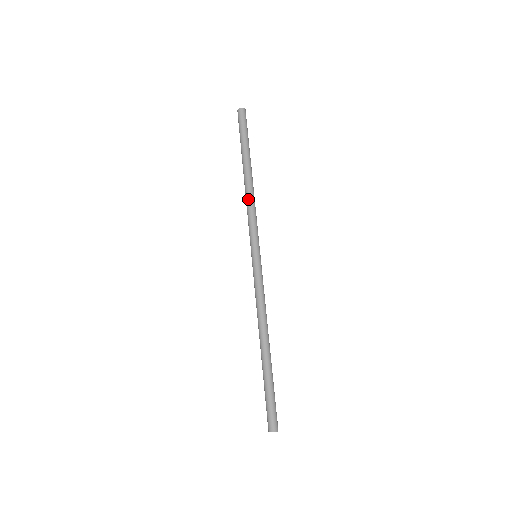
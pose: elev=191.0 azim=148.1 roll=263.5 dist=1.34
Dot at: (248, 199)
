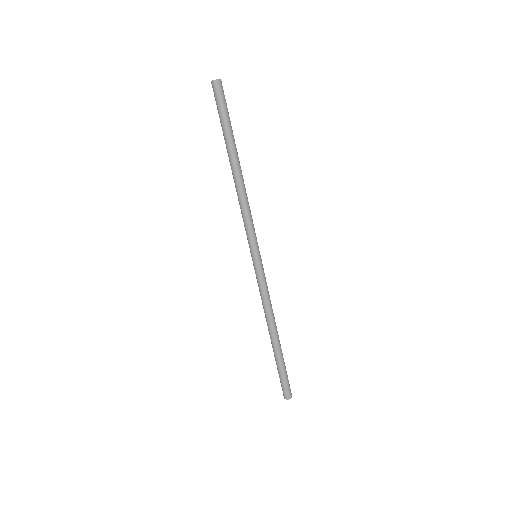
Dot at: (240, 198)
